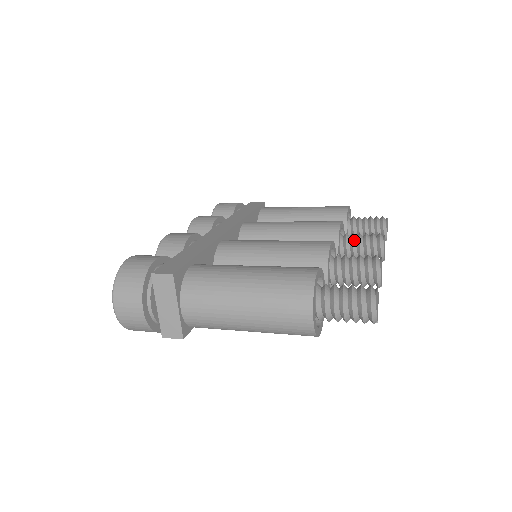
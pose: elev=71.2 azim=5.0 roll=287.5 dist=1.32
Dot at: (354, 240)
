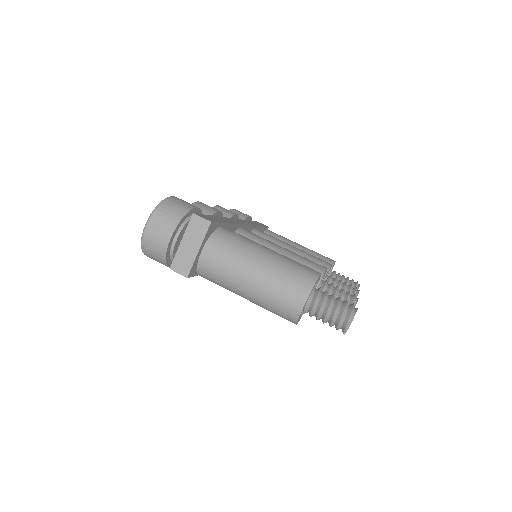
Dot at: (336, 282)
